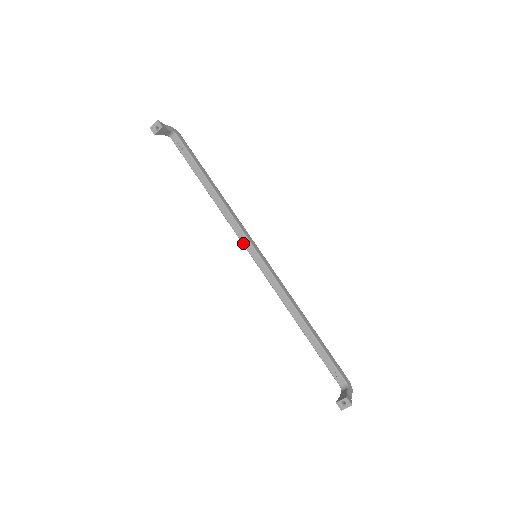
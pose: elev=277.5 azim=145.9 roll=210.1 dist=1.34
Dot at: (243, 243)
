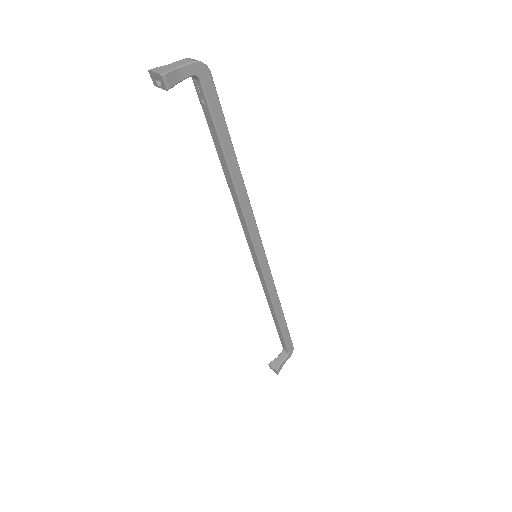
Dot at: (247, 240)
